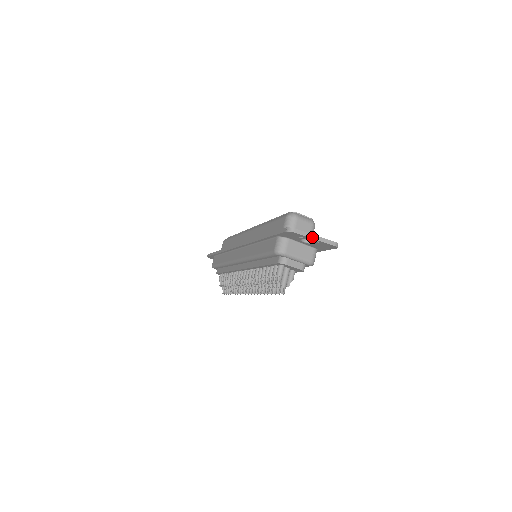
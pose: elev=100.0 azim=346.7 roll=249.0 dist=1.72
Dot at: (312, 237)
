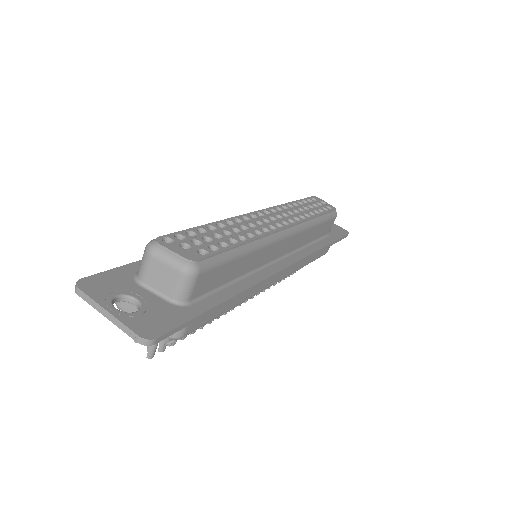
Dot at: (102, 312)
